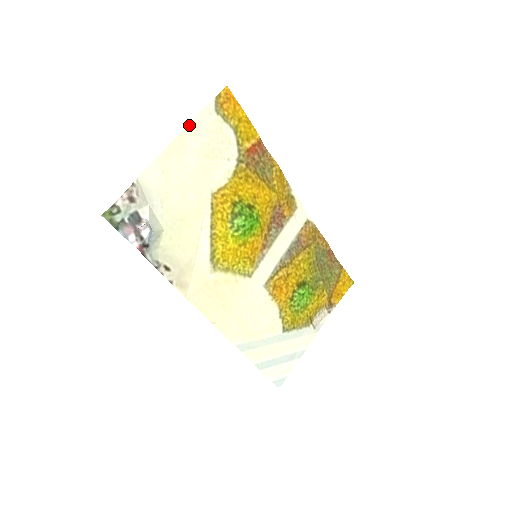
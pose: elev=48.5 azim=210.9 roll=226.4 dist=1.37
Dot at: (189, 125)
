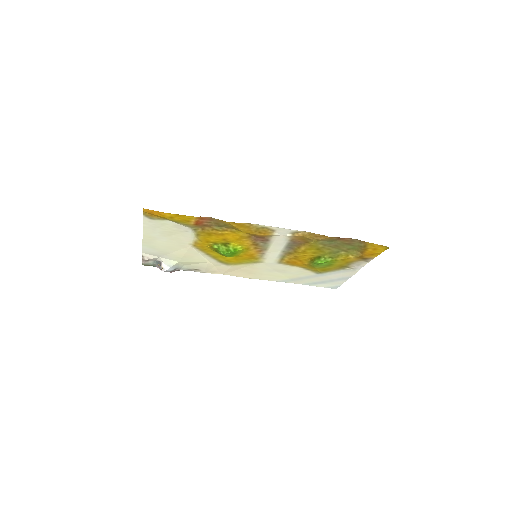
Dot at: (143, 230)
